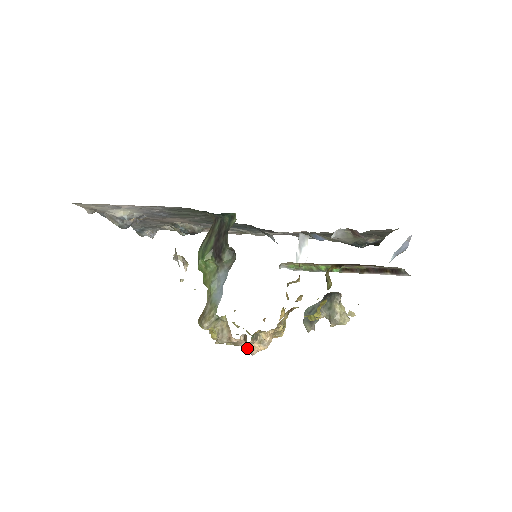
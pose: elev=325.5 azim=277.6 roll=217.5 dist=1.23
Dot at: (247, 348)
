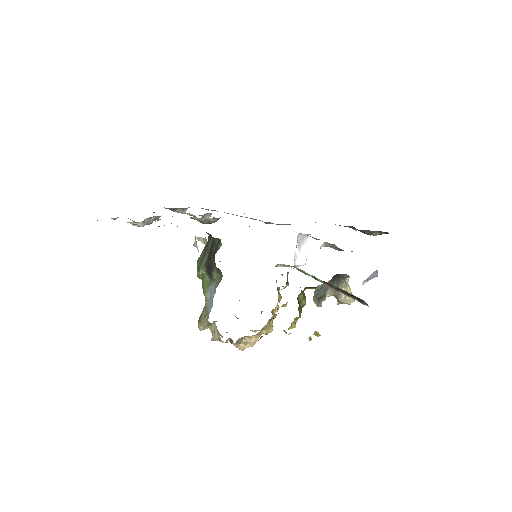
Dot at: (235, 346)
